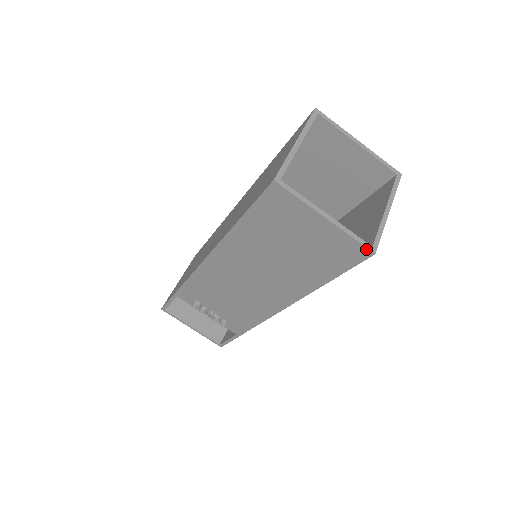
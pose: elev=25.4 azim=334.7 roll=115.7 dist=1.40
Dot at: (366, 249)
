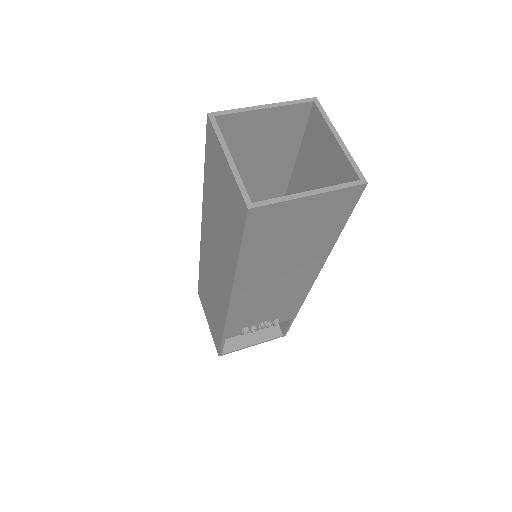
Dot at: (358, 187)
